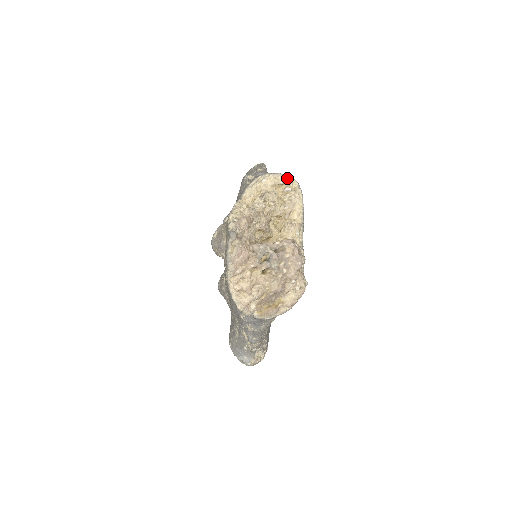
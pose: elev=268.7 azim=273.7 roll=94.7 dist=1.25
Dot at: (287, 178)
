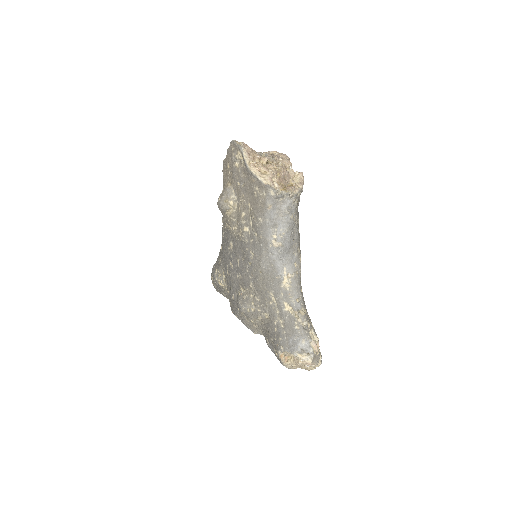
Dot at: occluded
